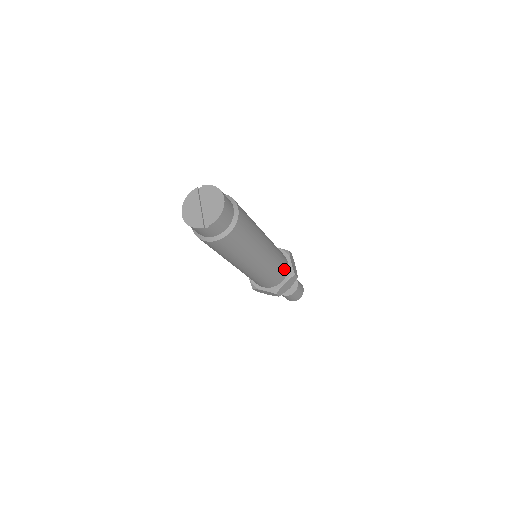
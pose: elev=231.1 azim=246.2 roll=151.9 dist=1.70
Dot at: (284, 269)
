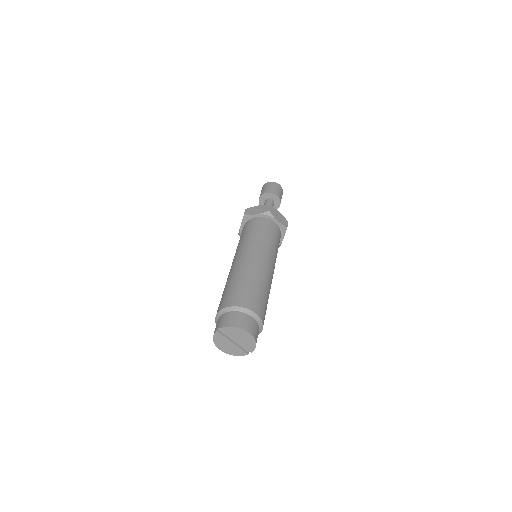
Dot at: (279, 237)
